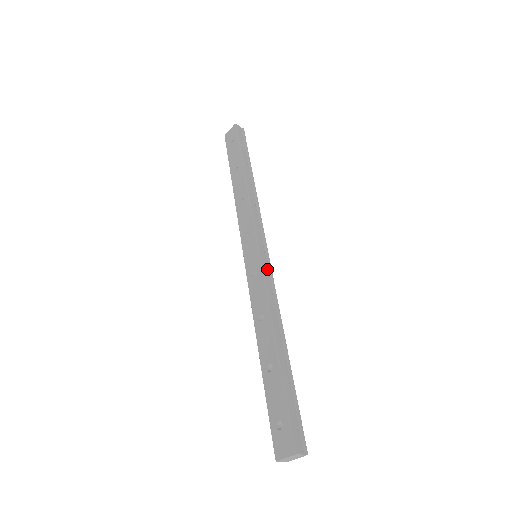
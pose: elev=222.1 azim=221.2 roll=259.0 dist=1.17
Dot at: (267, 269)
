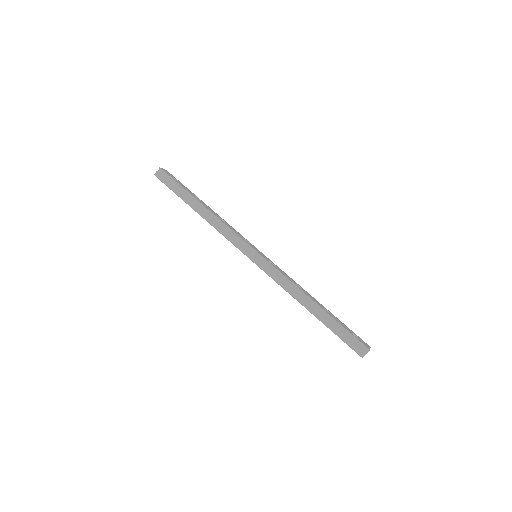
Dot at: (266, 267)
